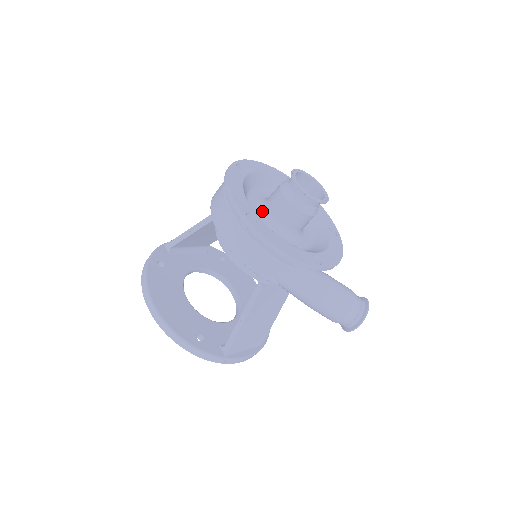
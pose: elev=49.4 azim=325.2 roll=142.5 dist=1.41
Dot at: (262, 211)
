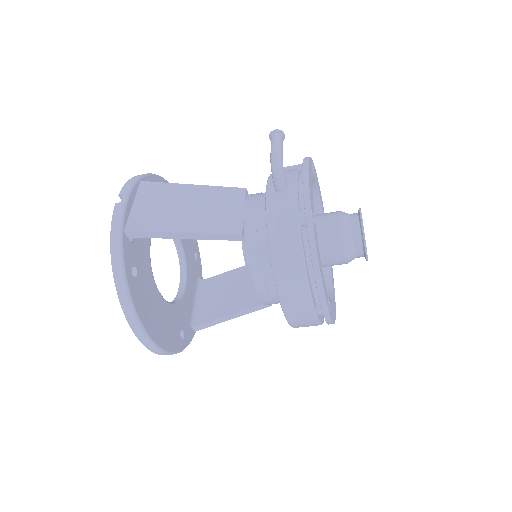
Dot at: occluded
